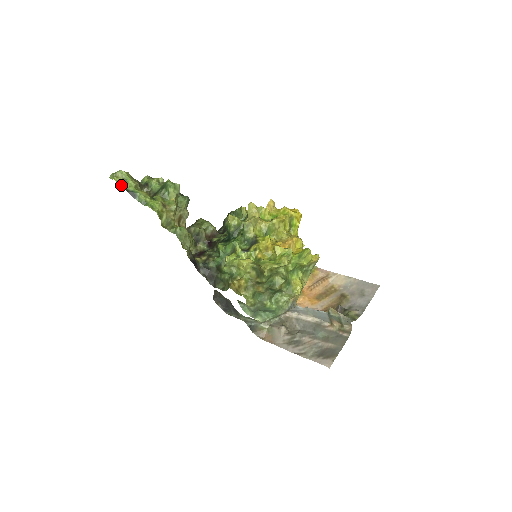
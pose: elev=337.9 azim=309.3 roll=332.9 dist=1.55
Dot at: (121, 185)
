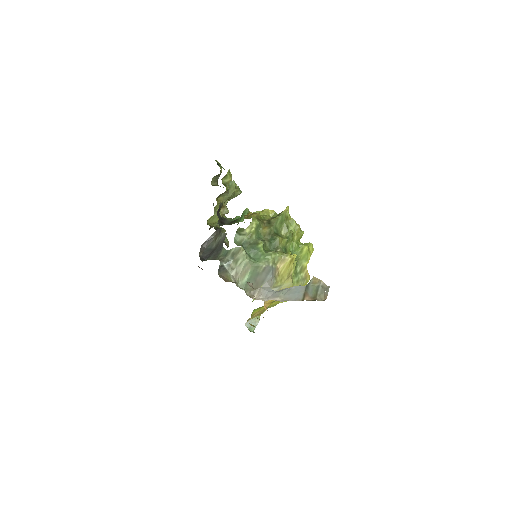
Dot at: (215, 160)
